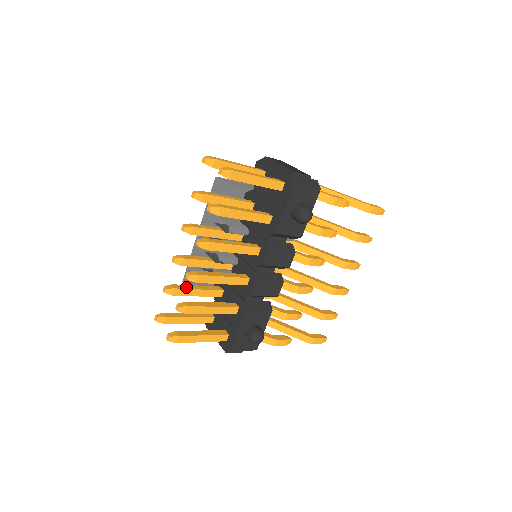
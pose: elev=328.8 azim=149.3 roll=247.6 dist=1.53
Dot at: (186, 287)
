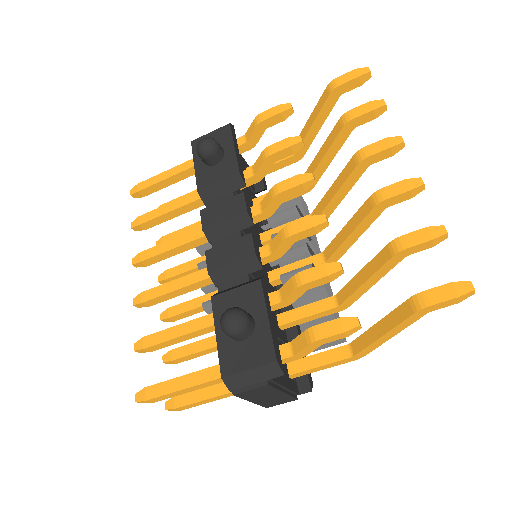
Dot at: (190, 345)
